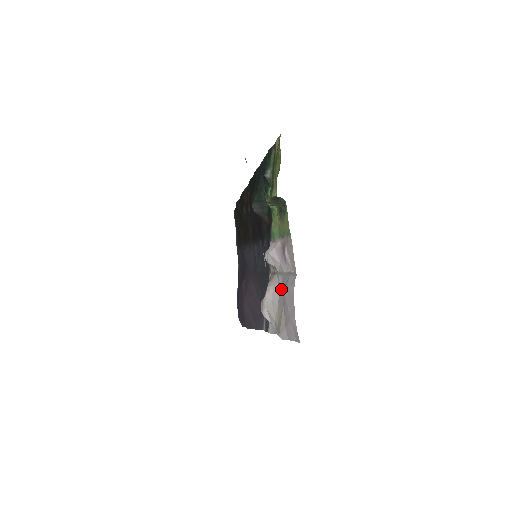
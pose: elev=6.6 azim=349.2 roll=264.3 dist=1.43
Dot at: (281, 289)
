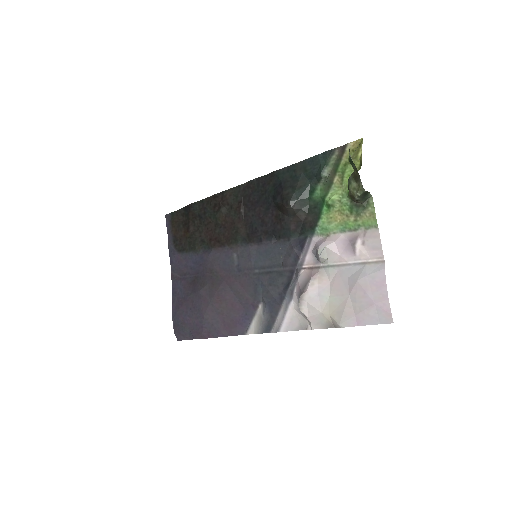
Dot at: (337, 281)
